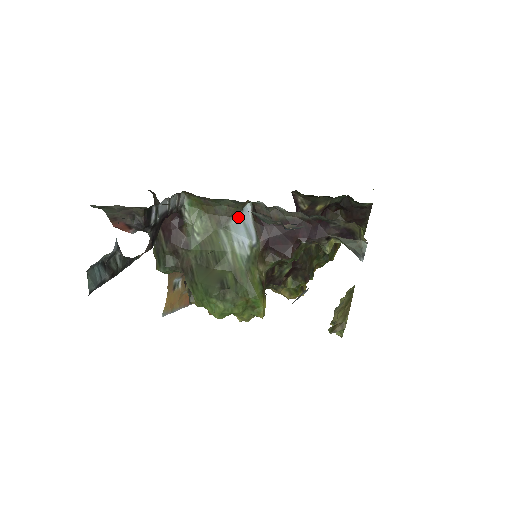
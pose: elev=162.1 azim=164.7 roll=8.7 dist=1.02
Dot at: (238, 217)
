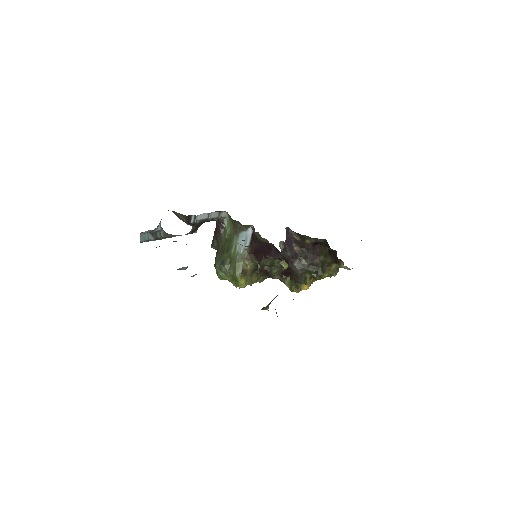
Dot at: (245, 232)
